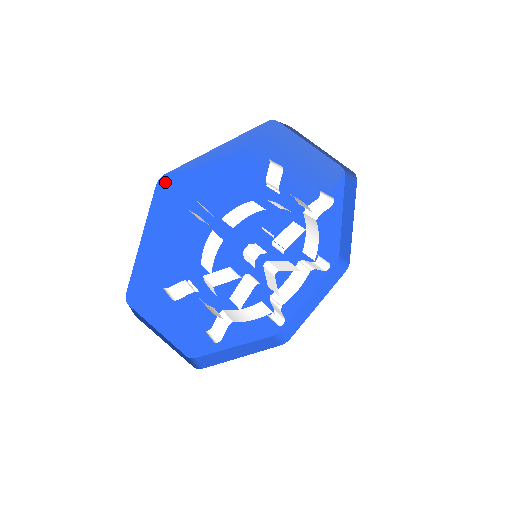
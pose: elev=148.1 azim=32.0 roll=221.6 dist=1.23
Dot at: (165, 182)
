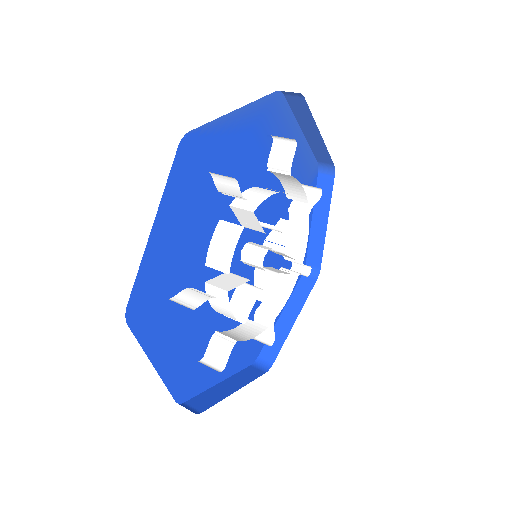
Dot at: (187, 143)
